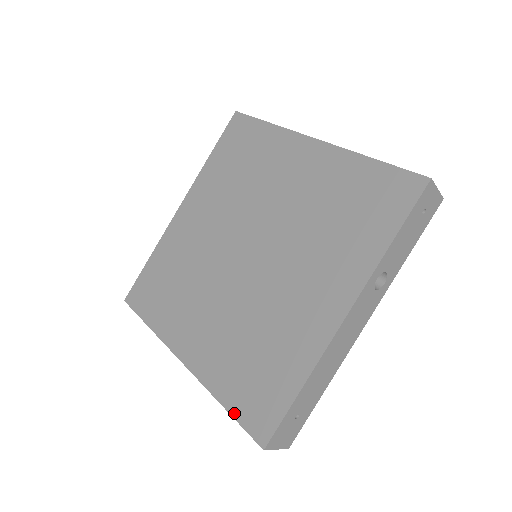
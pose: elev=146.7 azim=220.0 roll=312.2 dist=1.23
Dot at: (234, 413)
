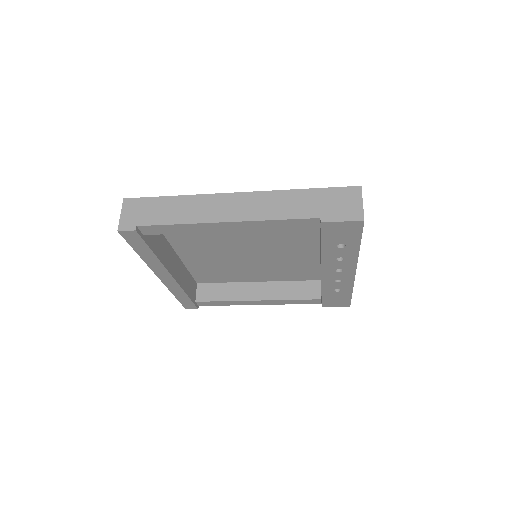
Dot at: (319, 190)
